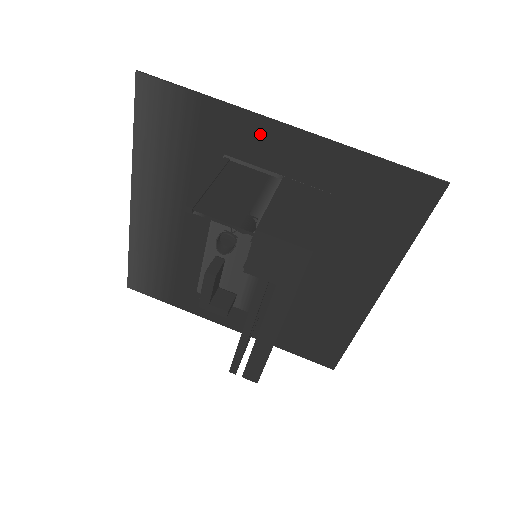
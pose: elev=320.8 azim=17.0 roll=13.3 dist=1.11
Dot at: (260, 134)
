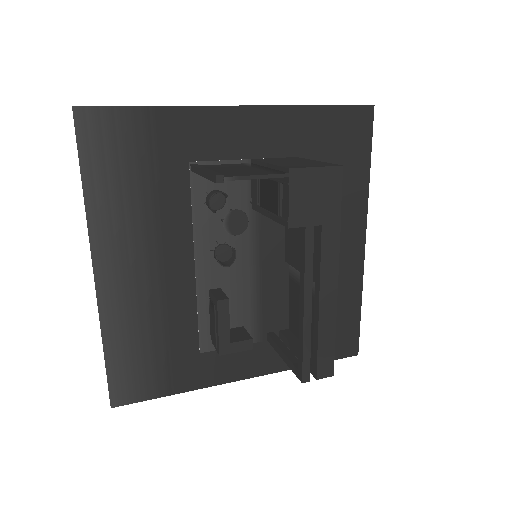
Dot at: (218, 125)
